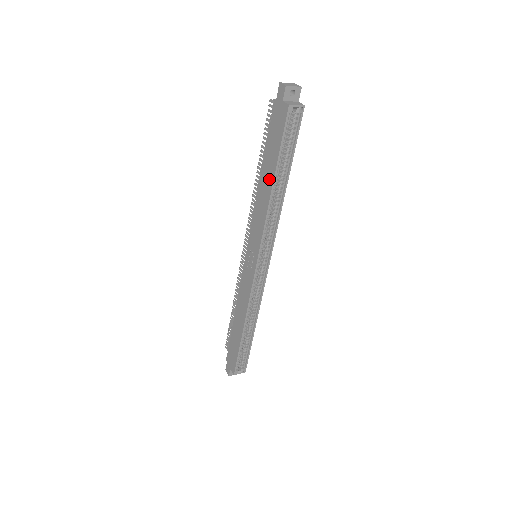
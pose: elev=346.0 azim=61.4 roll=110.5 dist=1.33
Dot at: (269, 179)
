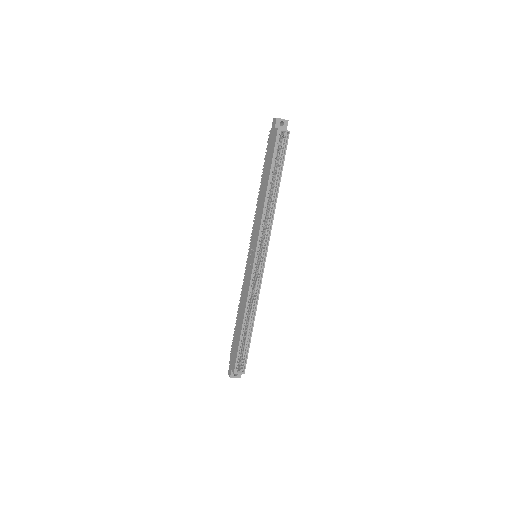
Dot at: (265, 186)
